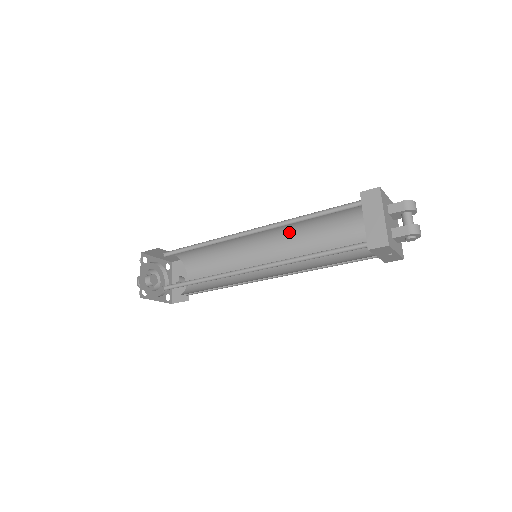
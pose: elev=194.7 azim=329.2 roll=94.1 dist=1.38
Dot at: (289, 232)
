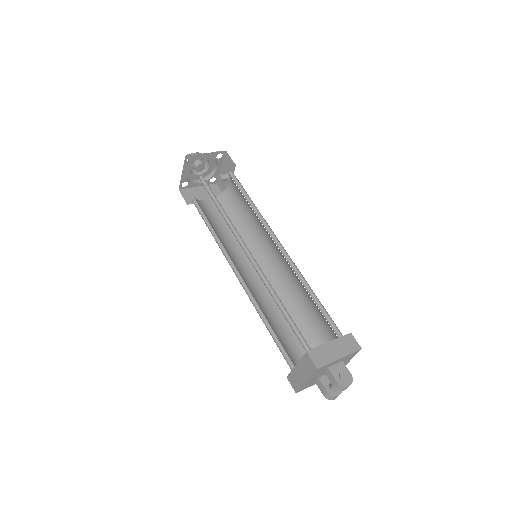
Dot at: occluded
